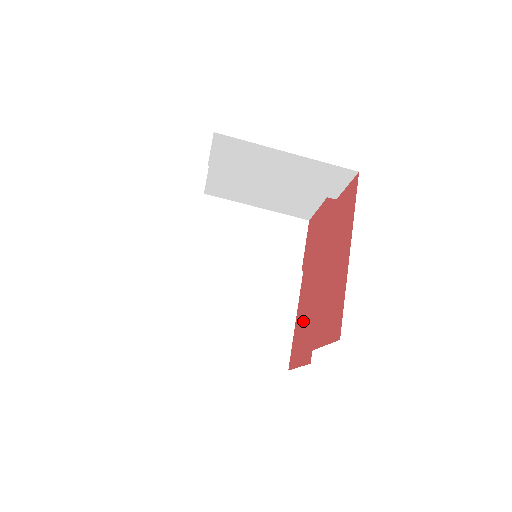
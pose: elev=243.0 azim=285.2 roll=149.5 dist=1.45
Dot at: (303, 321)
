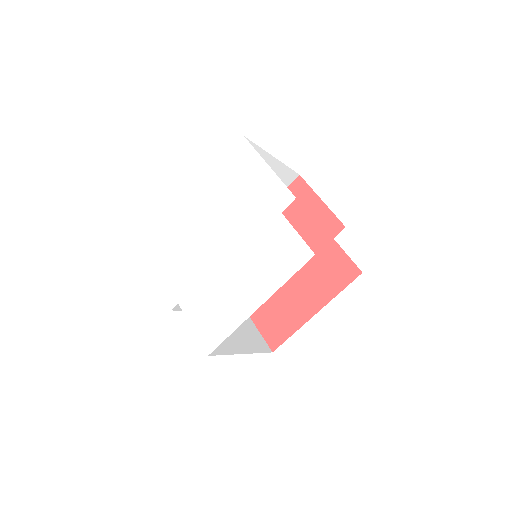
Dot at: occluded
